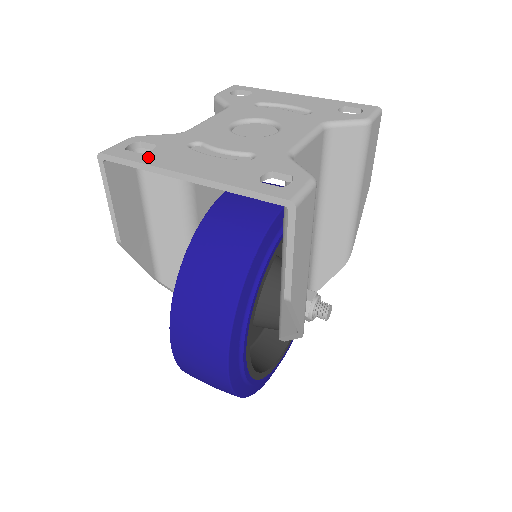
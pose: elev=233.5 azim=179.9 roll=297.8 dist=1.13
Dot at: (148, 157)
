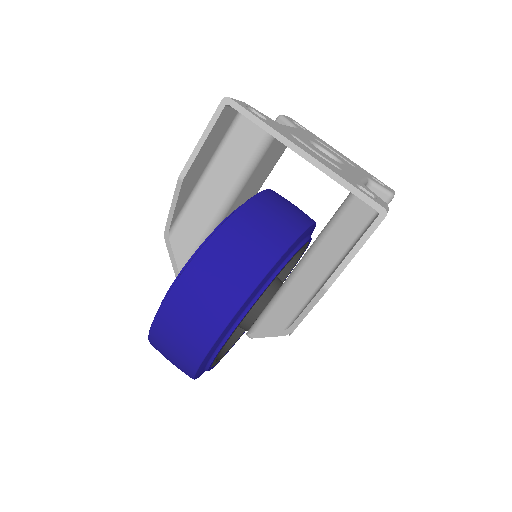
Dot at: (268, 123)
